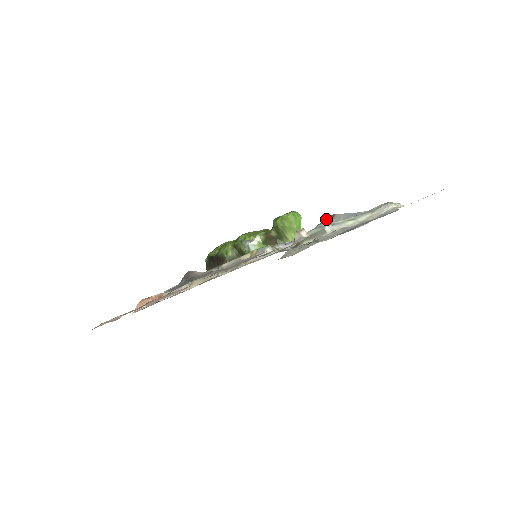
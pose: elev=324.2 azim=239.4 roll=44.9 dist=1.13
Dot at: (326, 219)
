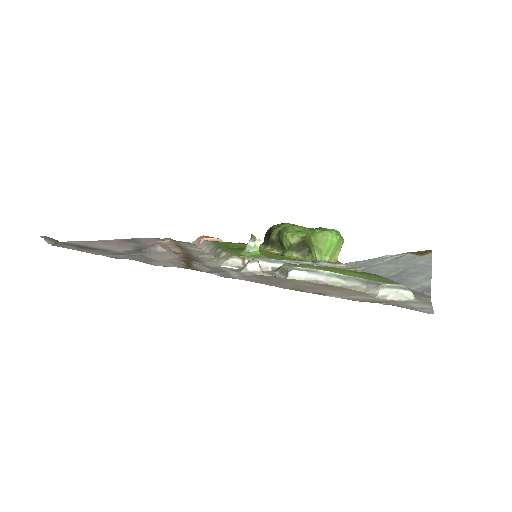
Dot at: (422, 251)
